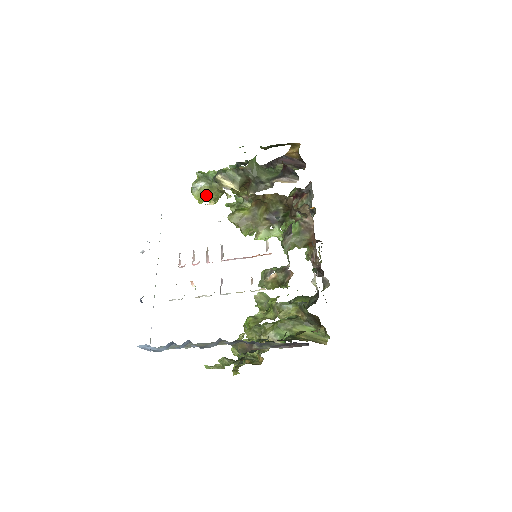
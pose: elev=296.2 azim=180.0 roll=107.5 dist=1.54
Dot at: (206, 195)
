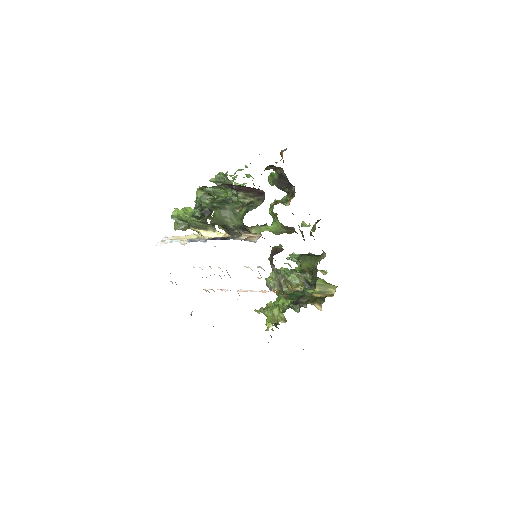
Dot at: occluded
